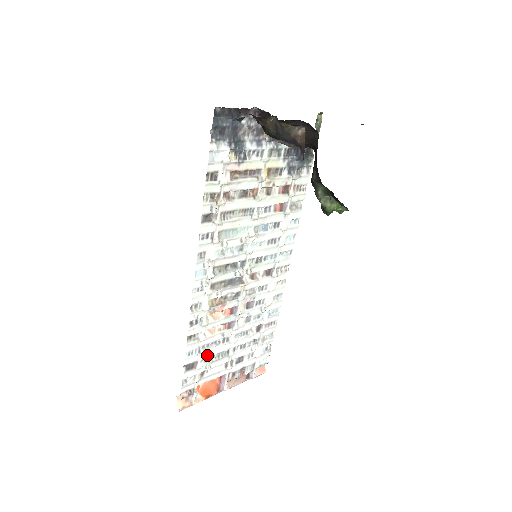
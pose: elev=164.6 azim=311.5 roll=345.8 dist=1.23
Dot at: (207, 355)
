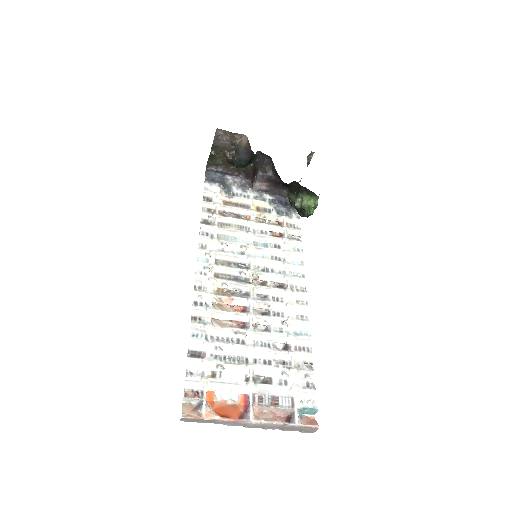
Dot at: (217, 348)
